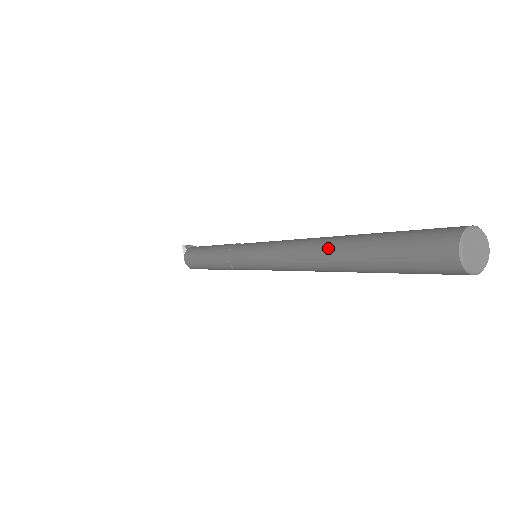
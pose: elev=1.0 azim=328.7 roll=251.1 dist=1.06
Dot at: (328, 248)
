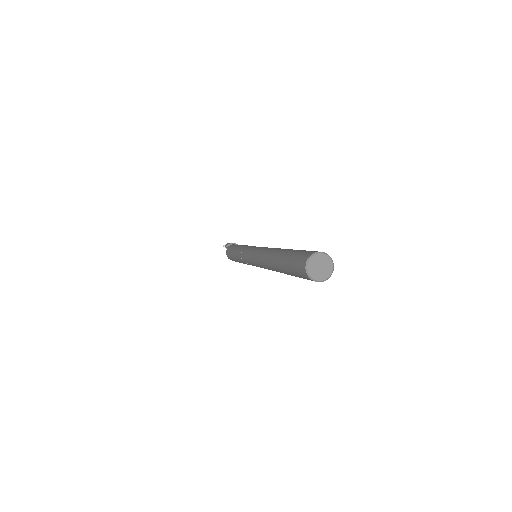
Dot at: (272, 265)
